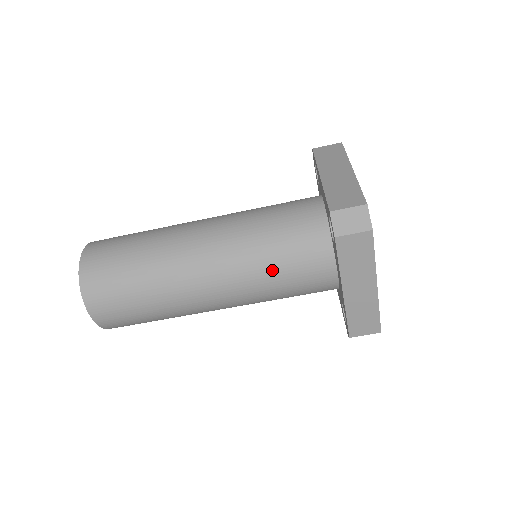
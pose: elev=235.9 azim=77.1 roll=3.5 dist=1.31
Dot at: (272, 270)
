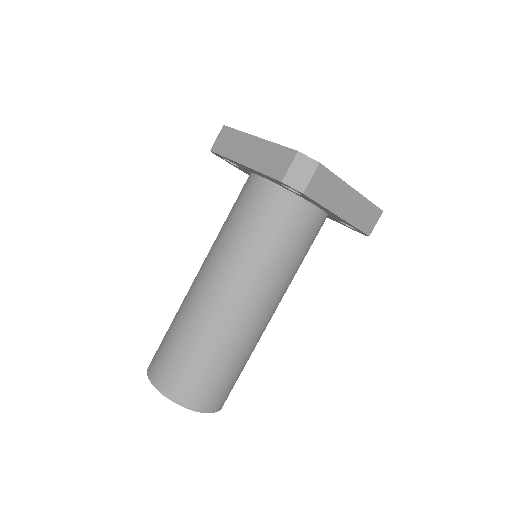
Dot at: (228, 224)
